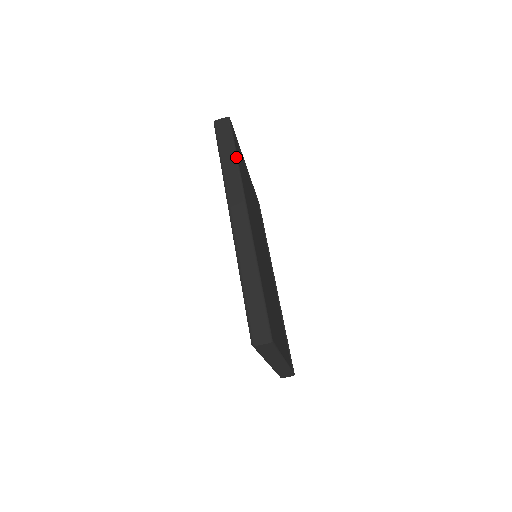
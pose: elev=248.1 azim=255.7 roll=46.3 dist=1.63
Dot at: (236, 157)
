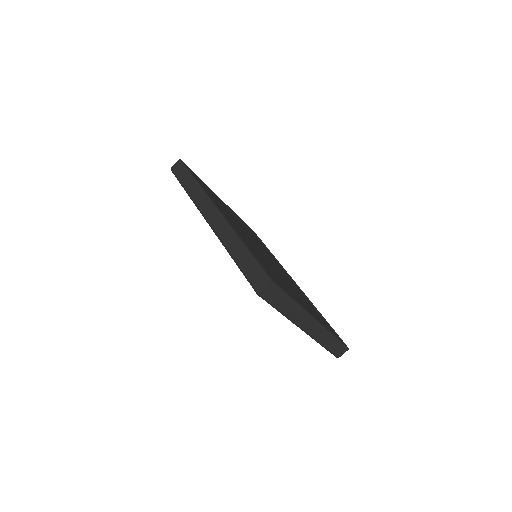
Dot at: (194, 179)
